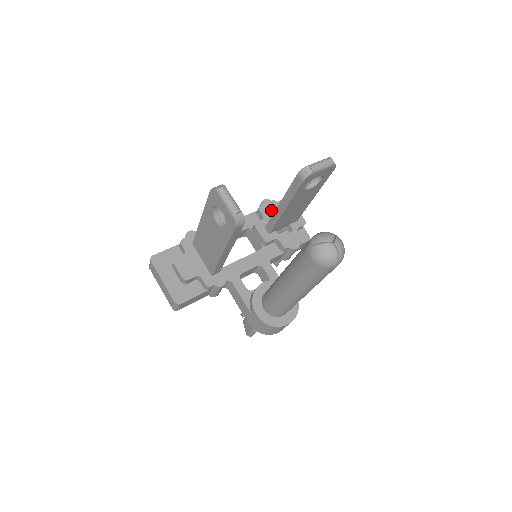
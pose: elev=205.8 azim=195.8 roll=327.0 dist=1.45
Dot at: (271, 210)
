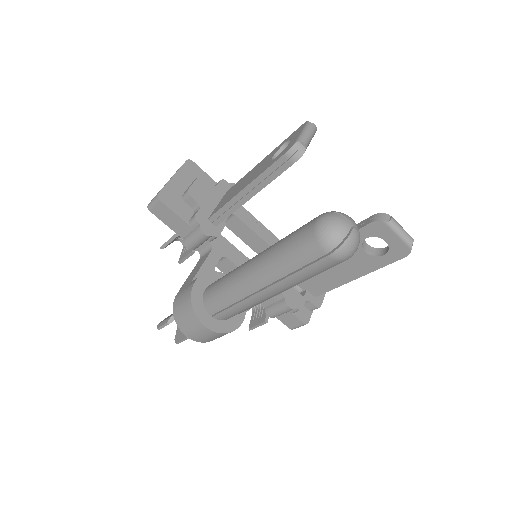
Dot at: occluded
